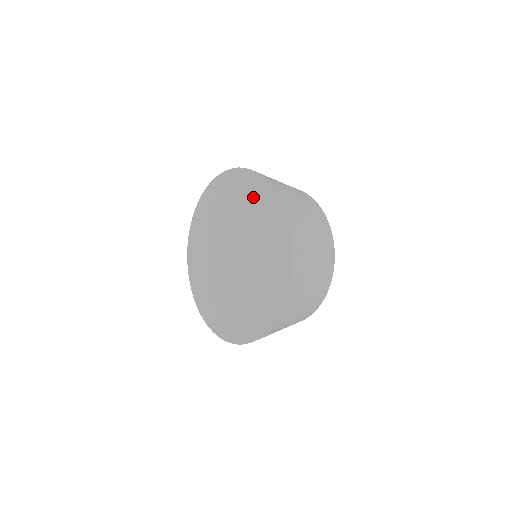
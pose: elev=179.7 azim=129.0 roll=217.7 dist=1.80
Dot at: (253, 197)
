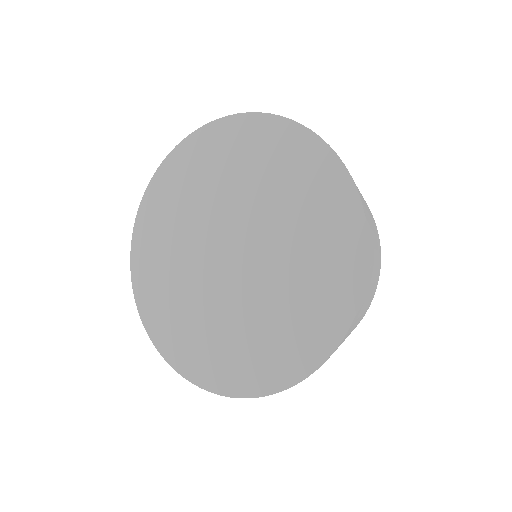
Dot at: (200, 162)
